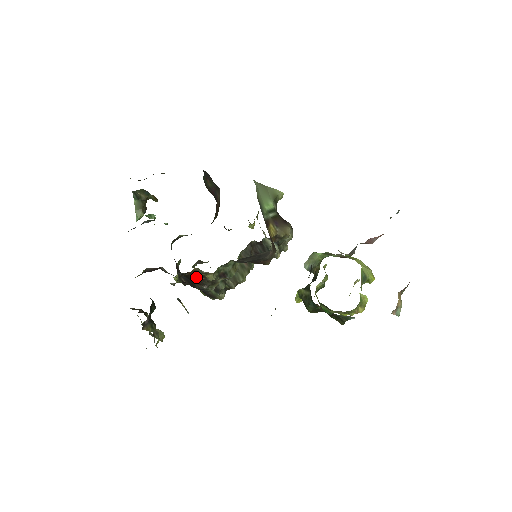
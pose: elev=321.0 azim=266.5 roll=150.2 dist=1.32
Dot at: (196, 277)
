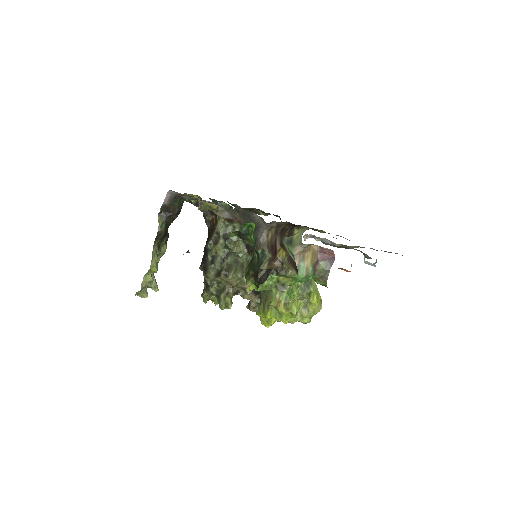
Dot at: (213, 230)
